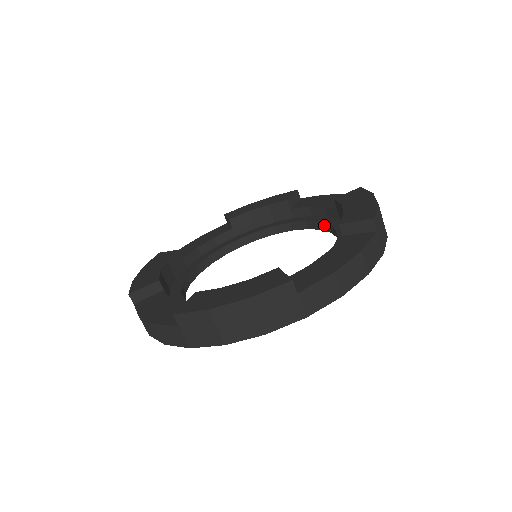
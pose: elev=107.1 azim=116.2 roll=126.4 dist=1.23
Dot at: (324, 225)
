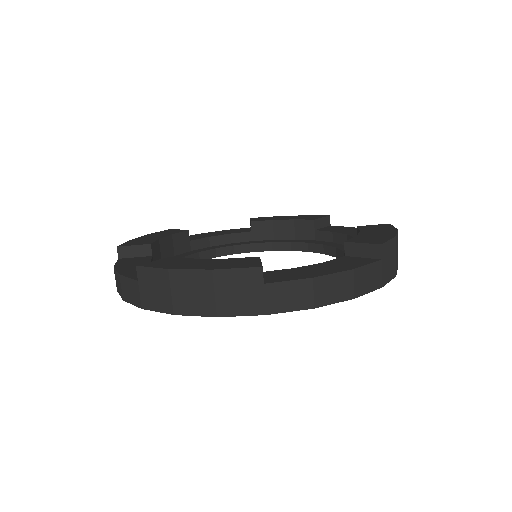
Dot at: (339, 252)
